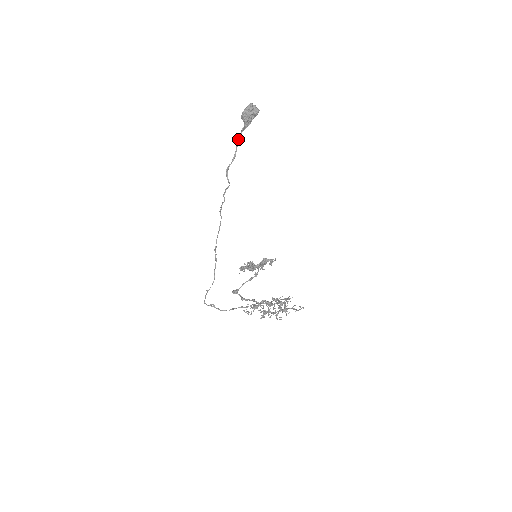
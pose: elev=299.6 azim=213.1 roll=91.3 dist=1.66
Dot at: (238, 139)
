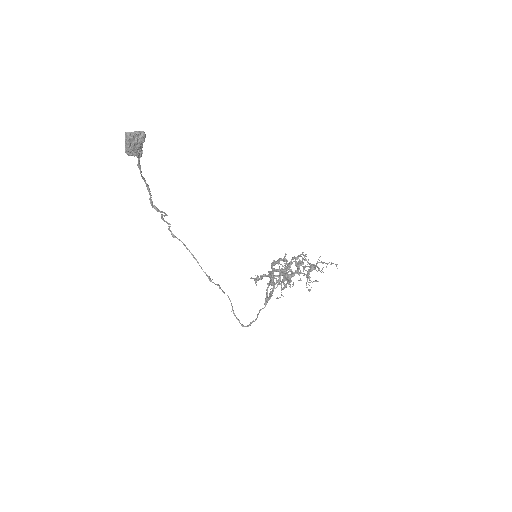
Dot at: (140, 173)
